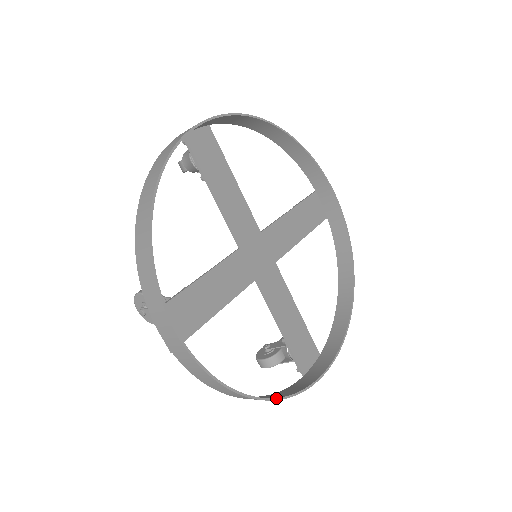
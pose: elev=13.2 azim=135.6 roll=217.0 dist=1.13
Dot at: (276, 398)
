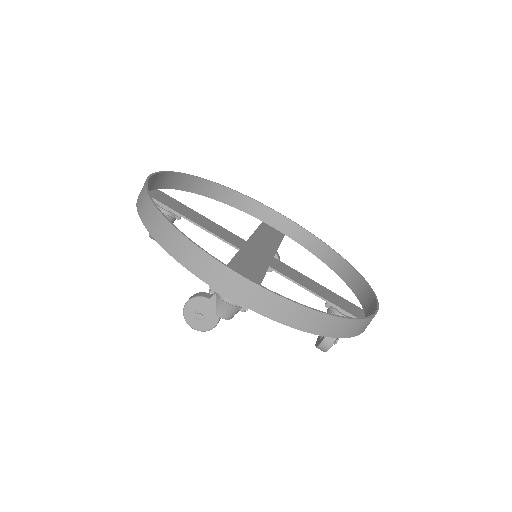
Dot at: (165, 216)
